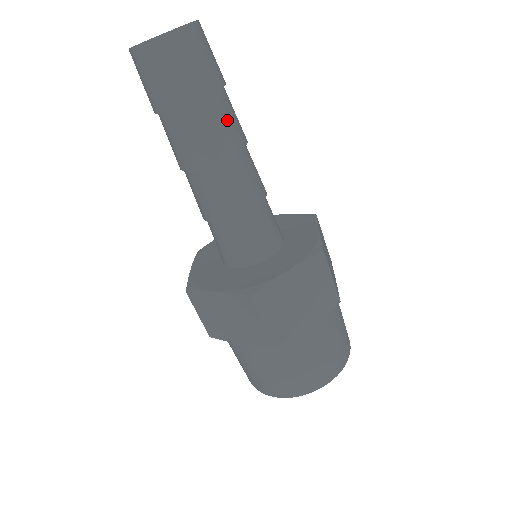
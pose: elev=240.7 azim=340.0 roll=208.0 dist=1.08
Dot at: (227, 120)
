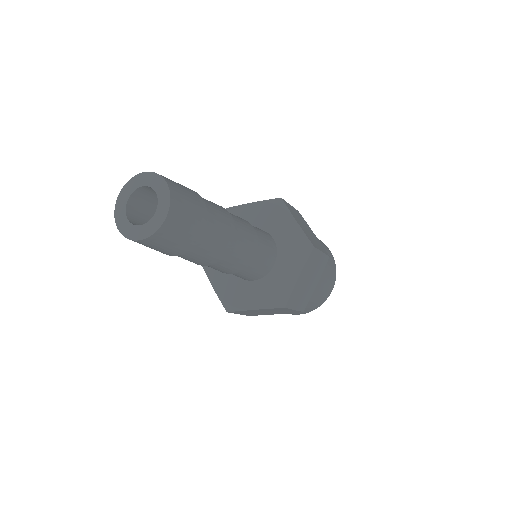
Dot at: (220, 226)
